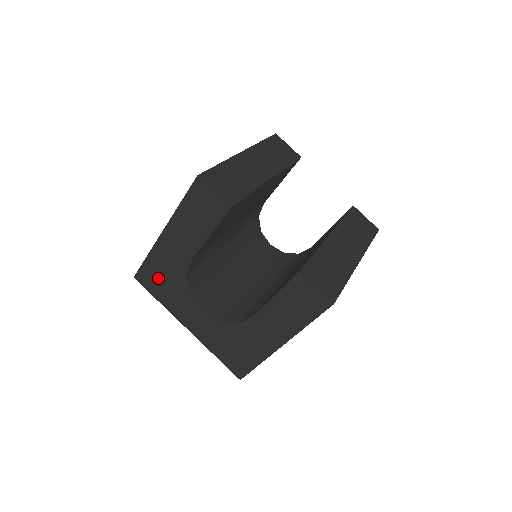
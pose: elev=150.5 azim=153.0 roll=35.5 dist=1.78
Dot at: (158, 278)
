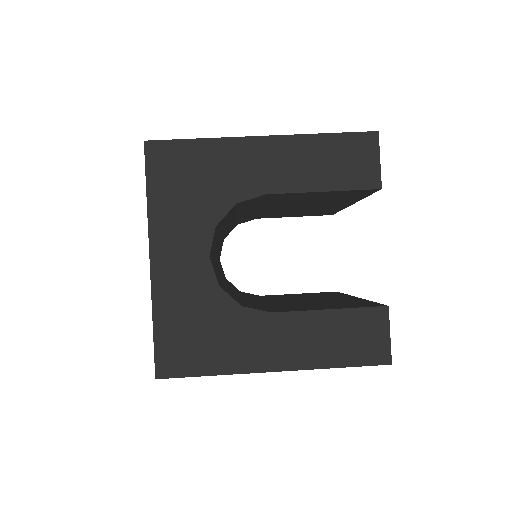
Dot at: (186, 172)
